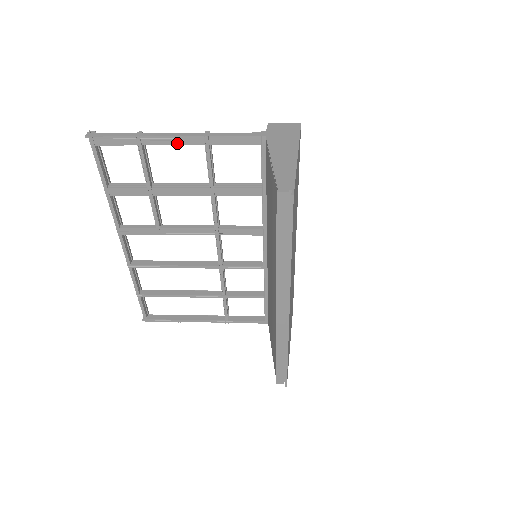
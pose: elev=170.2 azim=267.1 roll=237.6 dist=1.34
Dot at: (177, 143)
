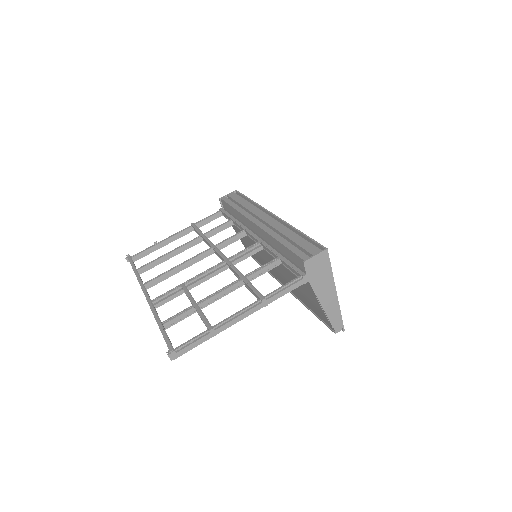
Dot at: occluded
